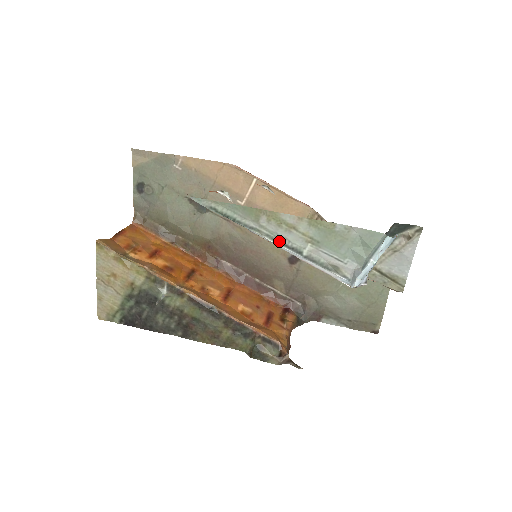
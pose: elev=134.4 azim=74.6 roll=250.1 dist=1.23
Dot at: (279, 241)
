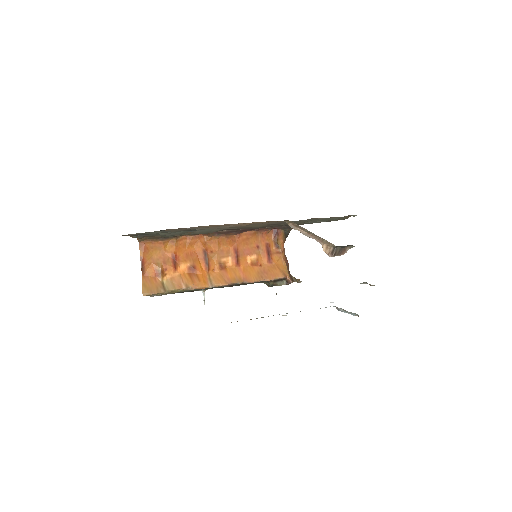
Dot at: occluded
